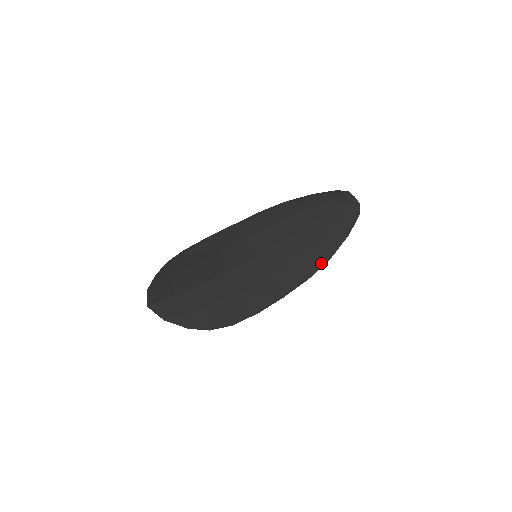
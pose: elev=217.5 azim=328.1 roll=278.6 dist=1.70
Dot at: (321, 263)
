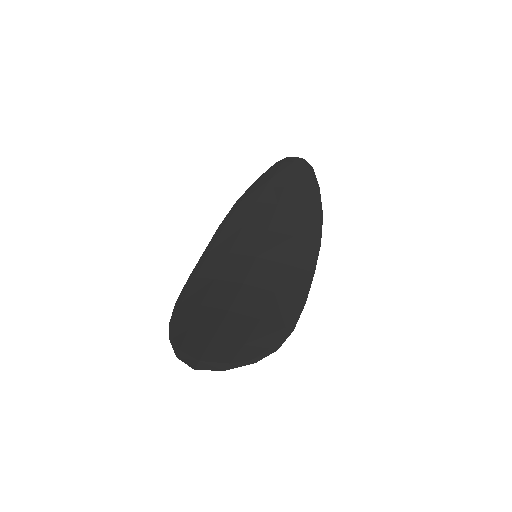
Dot at: (319, 224)
